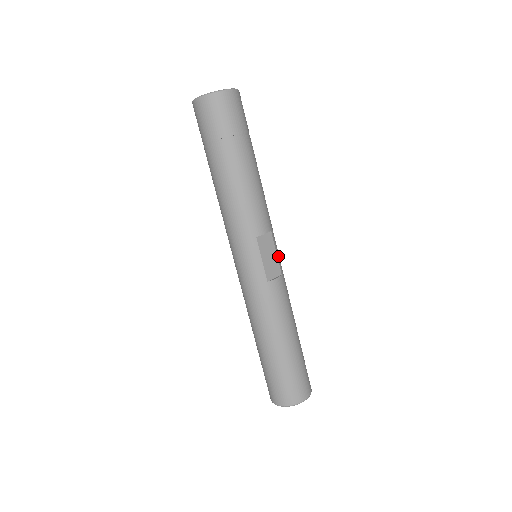
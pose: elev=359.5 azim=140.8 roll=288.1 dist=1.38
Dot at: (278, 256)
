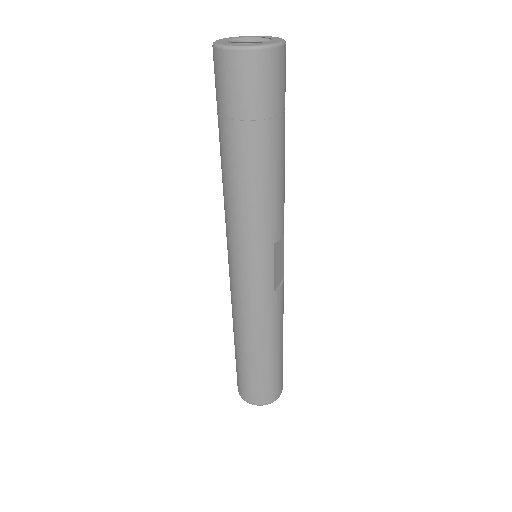
Dot at: (283, 257)
